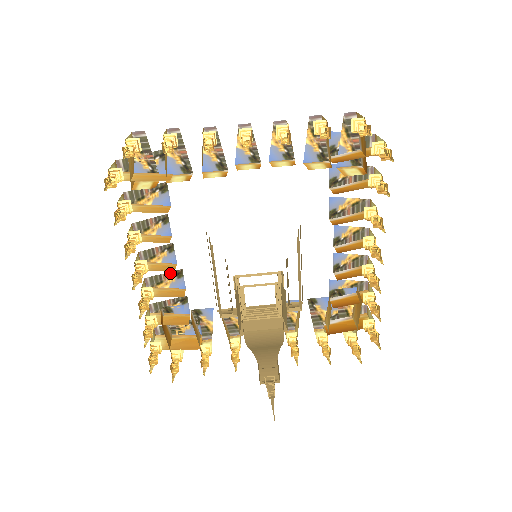
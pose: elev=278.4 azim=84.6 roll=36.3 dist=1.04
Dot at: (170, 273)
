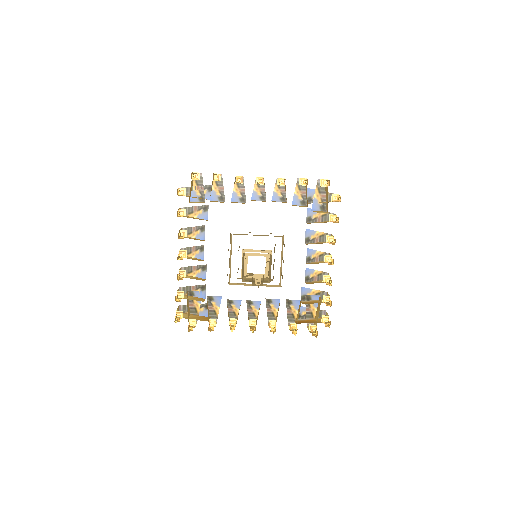
Dot at: (198, 266)
